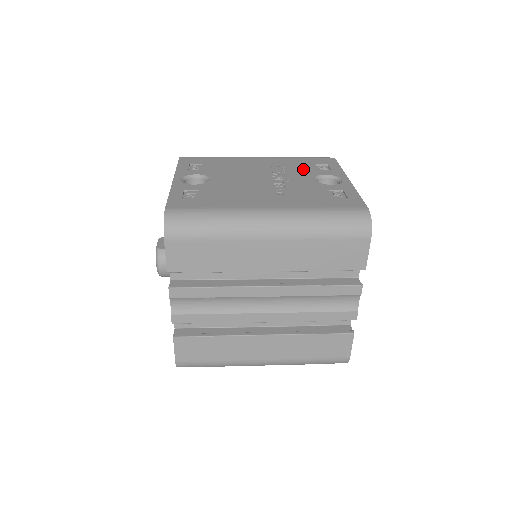
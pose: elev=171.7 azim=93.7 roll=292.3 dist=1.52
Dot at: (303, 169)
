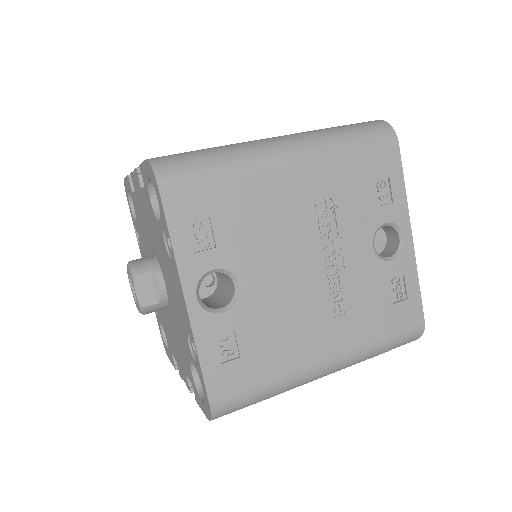
Dot at: (359, 208)
